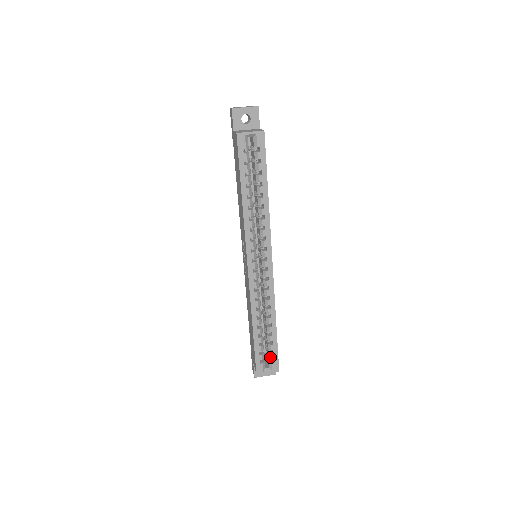
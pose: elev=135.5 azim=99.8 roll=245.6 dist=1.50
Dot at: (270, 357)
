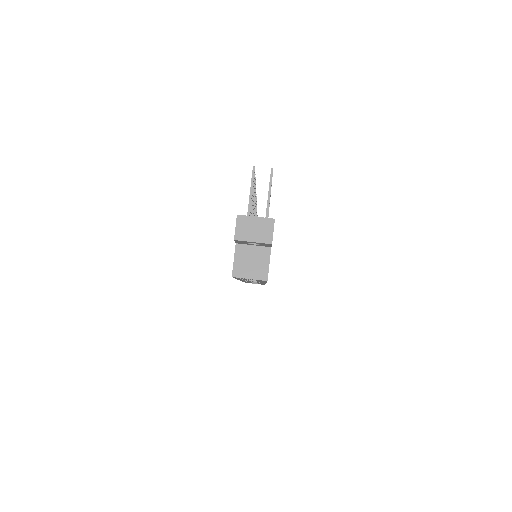
Dot at: occluded
